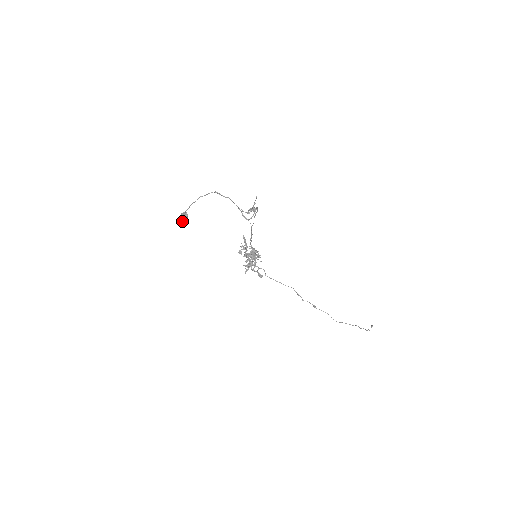
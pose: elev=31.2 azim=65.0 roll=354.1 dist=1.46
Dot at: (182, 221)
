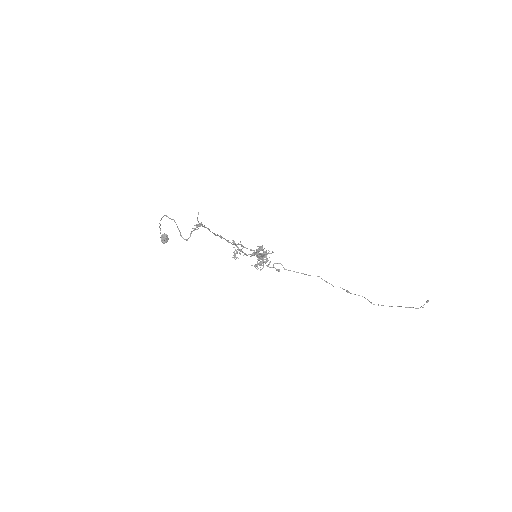
Dot at: (163, 243)
